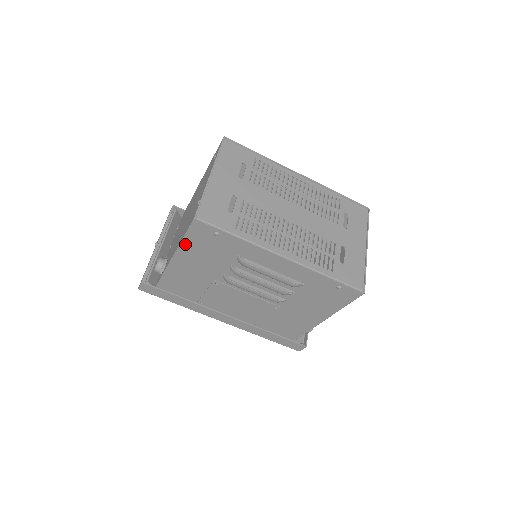
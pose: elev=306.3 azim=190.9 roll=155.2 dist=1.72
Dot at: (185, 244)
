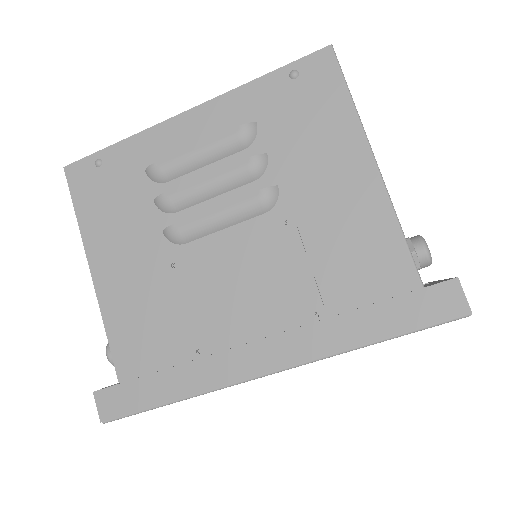
Dot at: (85, 226)
